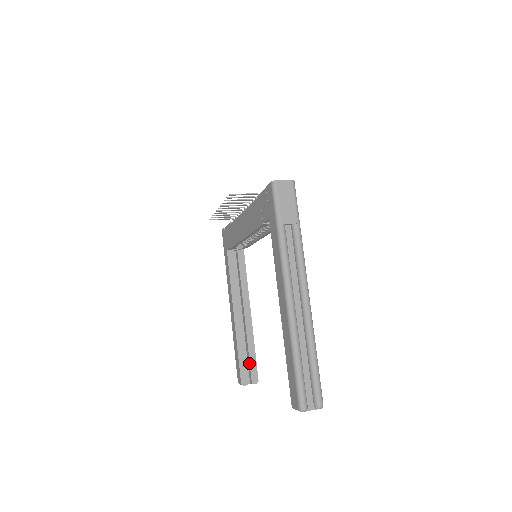
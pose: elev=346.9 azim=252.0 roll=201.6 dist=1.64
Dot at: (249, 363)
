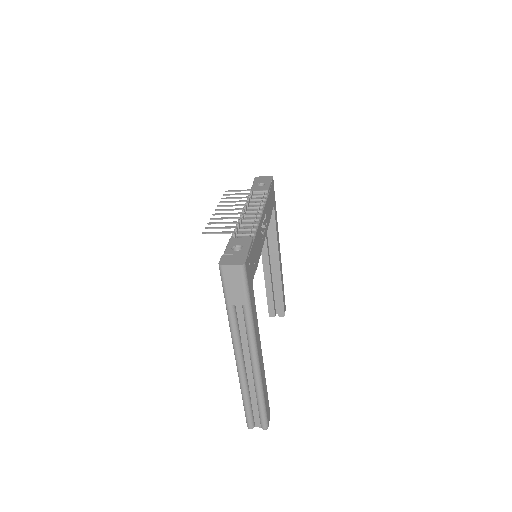
Dot at: (277, 302)
